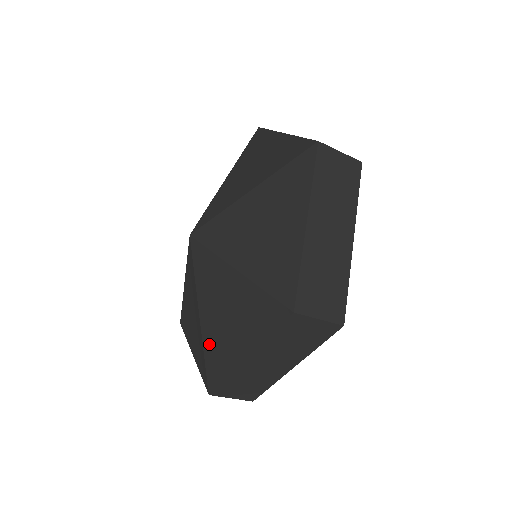
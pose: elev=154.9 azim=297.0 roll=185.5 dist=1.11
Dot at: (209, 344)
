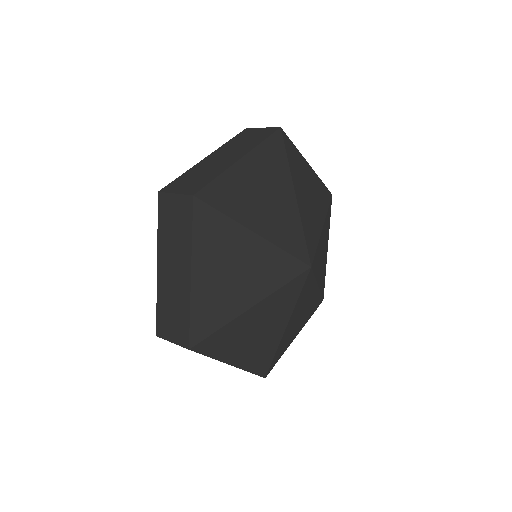
Dot at: occluded
